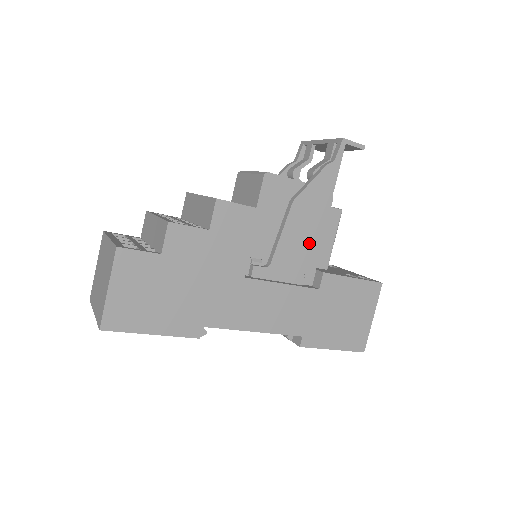
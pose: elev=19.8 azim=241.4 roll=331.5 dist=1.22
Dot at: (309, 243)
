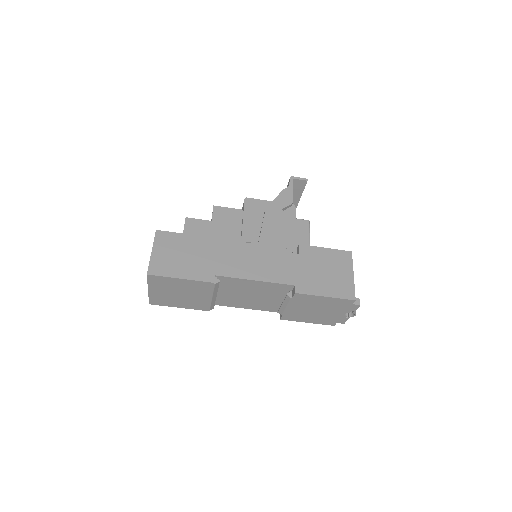
Dot at: (284, 230)
